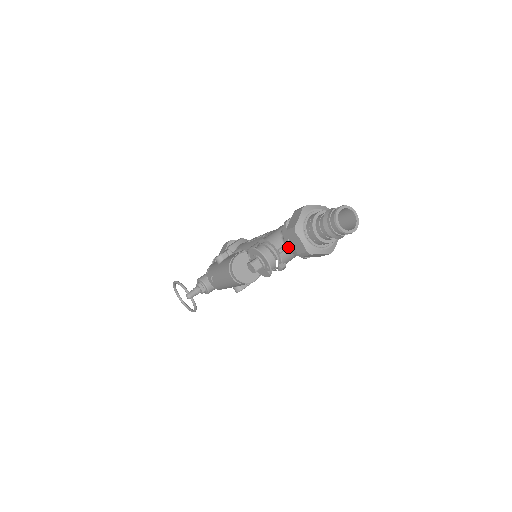
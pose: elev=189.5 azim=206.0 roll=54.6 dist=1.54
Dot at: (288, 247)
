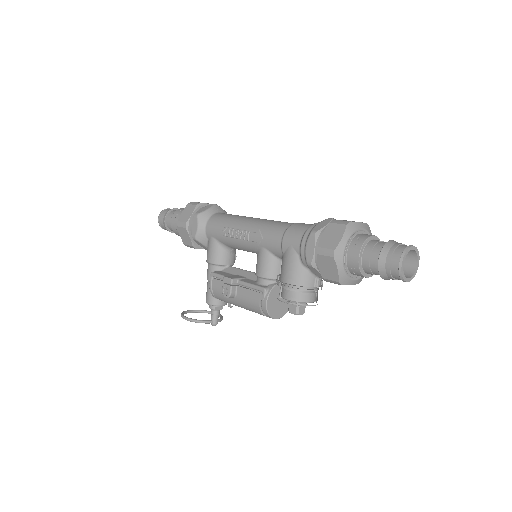
Dot at: occluded
